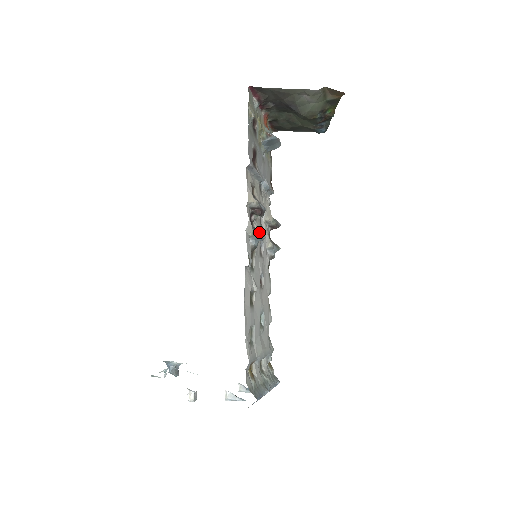
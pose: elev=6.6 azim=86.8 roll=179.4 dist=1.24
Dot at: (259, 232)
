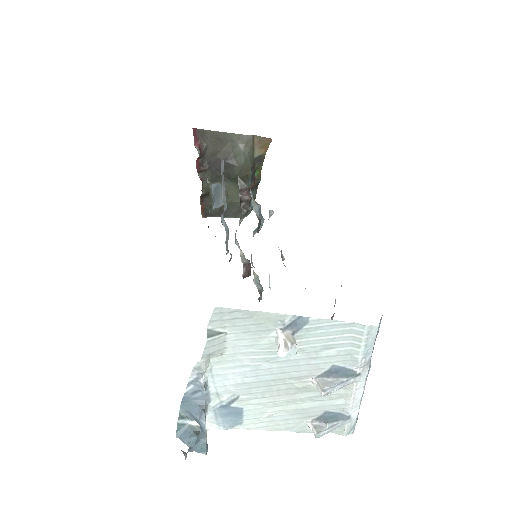
Dot at: occluded
